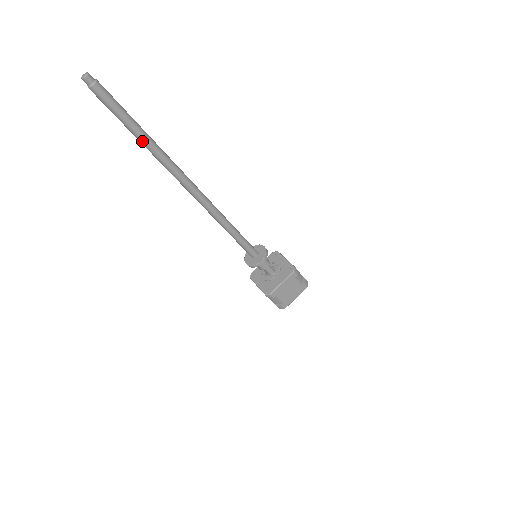
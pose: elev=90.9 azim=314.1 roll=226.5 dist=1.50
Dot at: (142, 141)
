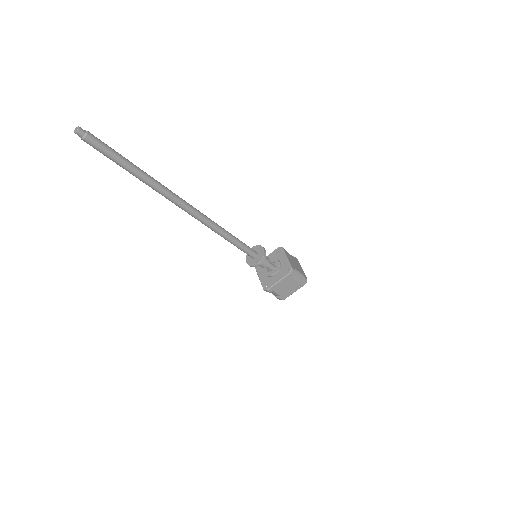
Dot at: (135, 176)
